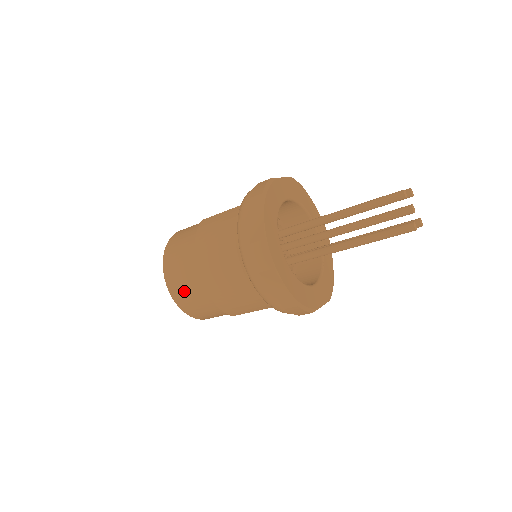
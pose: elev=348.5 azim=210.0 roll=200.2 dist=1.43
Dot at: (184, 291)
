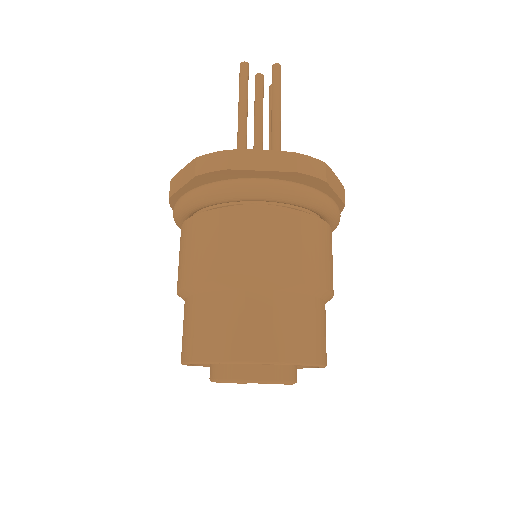
Dot at: (183, 335)
